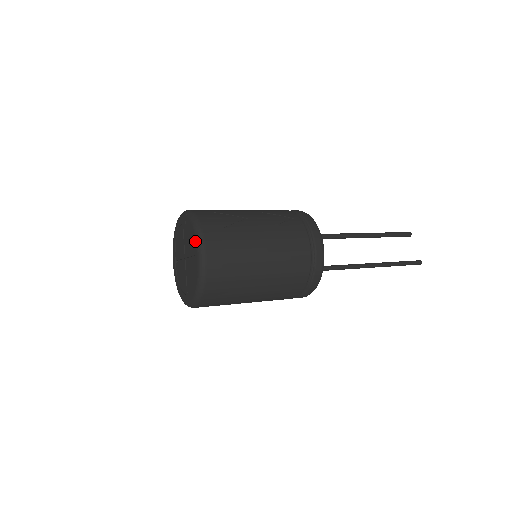
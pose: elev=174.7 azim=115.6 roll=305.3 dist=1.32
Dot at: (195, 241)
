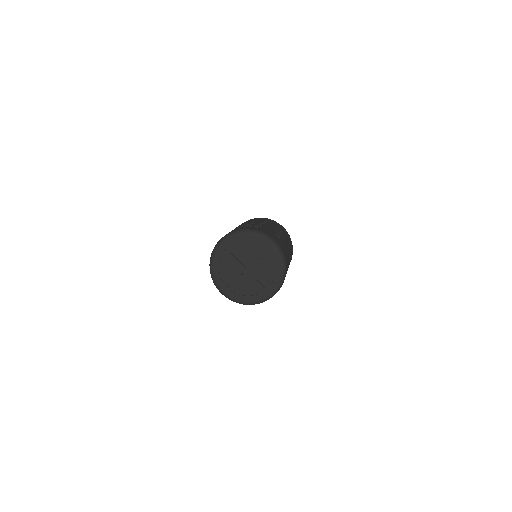
Dot at: (277, 285)
